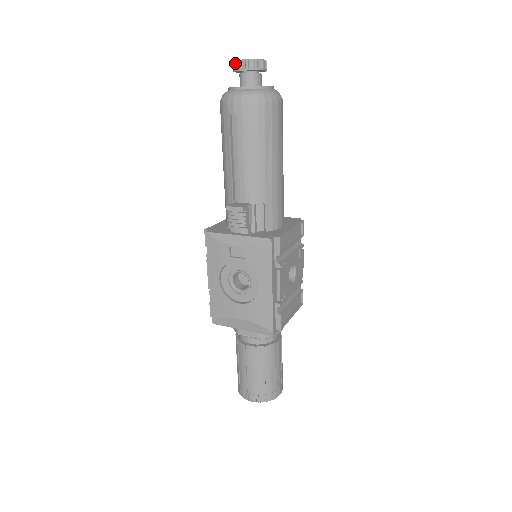
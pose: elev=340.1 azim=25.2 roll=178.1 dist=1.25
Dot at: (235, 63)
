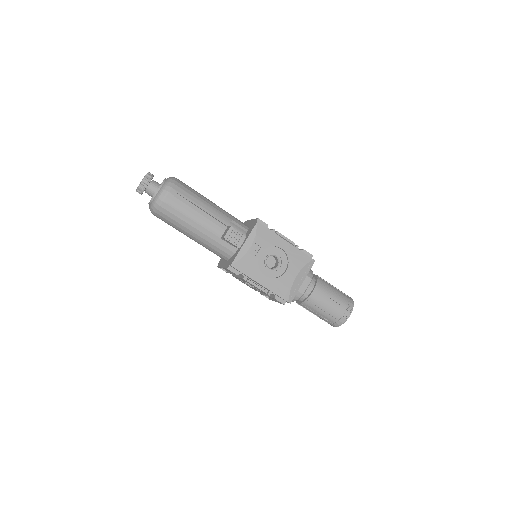
Dot at: (140, 187)
